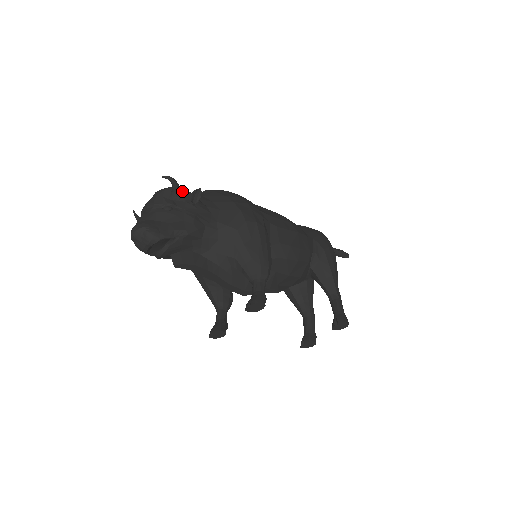
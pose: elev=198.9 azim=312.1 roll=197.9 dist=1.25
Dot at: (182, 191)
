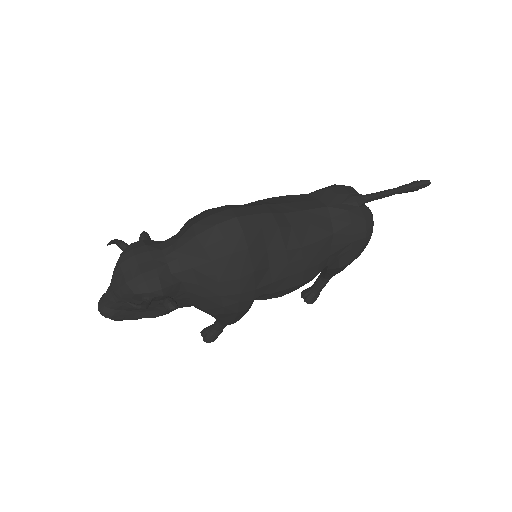
Dot at: (155, 297)
